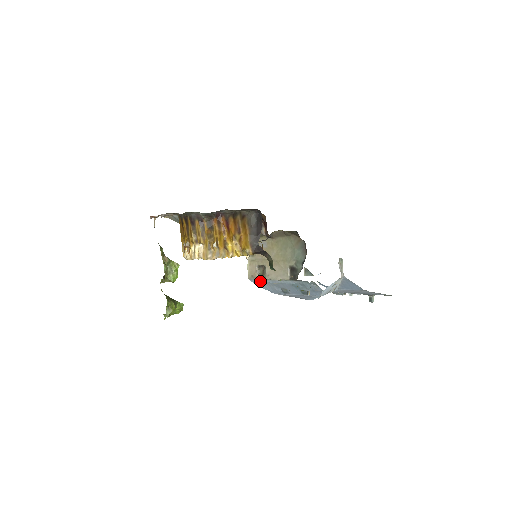
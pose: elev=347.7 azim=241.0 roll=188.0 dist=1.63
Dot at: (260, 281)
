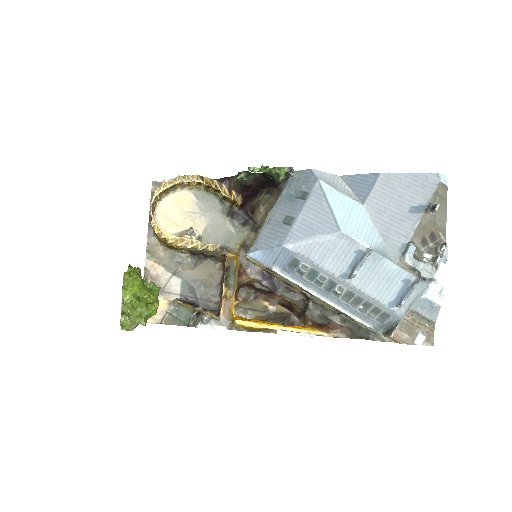
Dot at: (258, 240)
